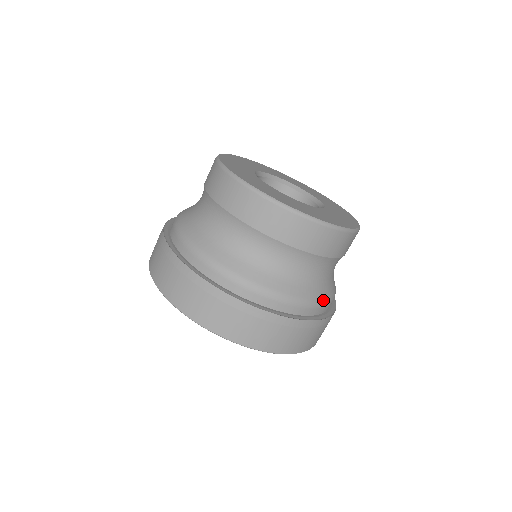
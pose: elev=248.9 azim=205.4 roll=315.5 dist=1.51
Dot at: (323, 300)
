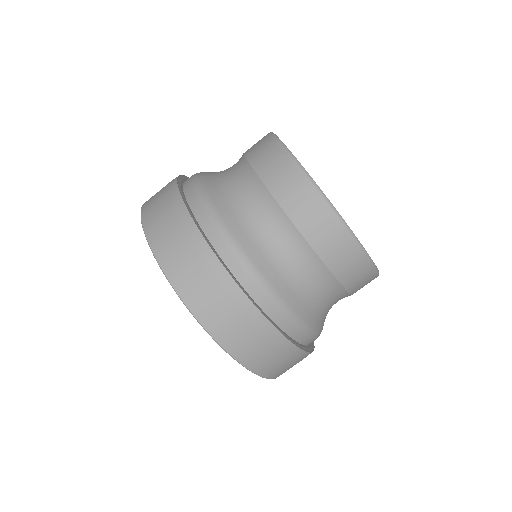
Dot at: (286, 305)
